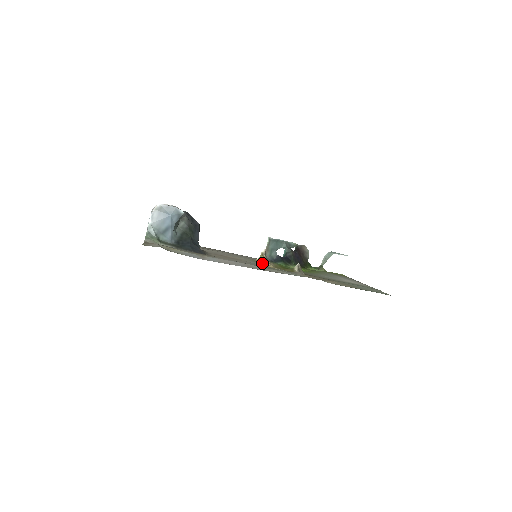
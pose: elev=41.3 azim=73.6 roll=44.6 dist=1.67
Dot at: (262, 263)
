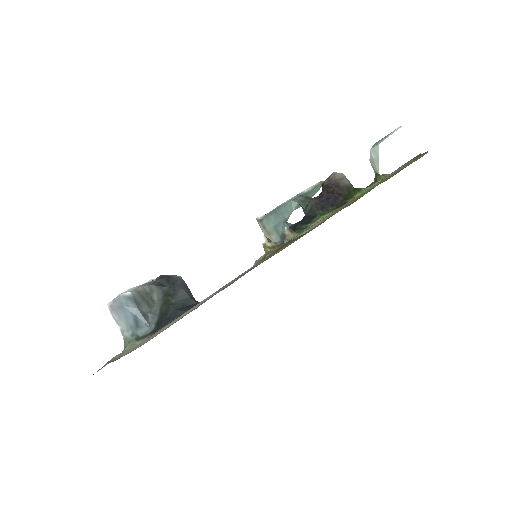
Dot at: occluded
